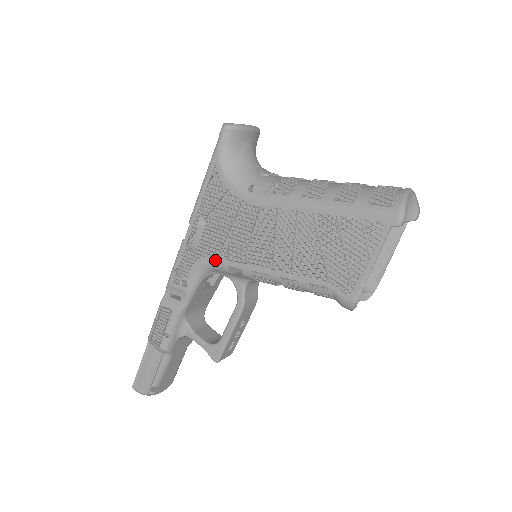
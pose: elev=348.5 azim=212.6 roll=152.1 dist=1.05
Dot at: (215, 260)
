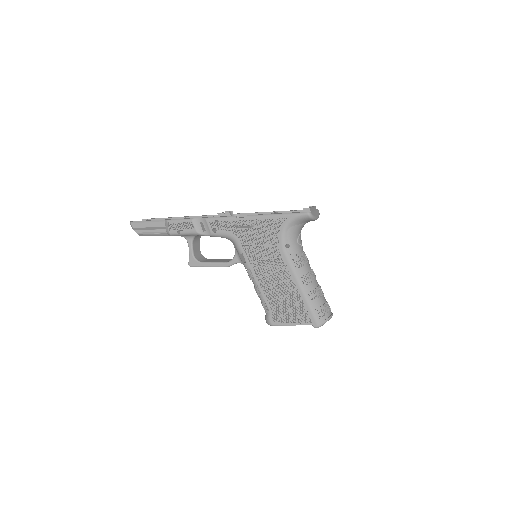
Dot at: (240, 244)
